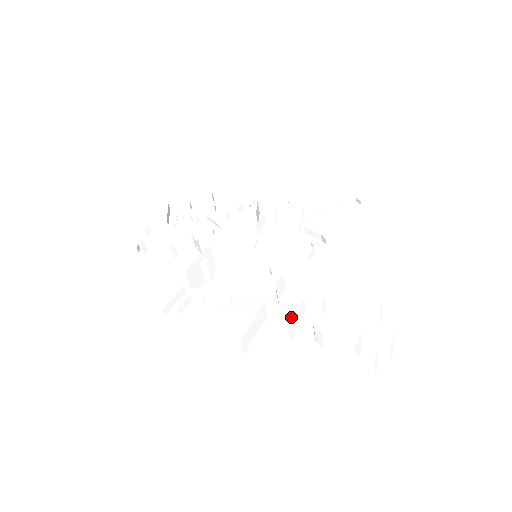
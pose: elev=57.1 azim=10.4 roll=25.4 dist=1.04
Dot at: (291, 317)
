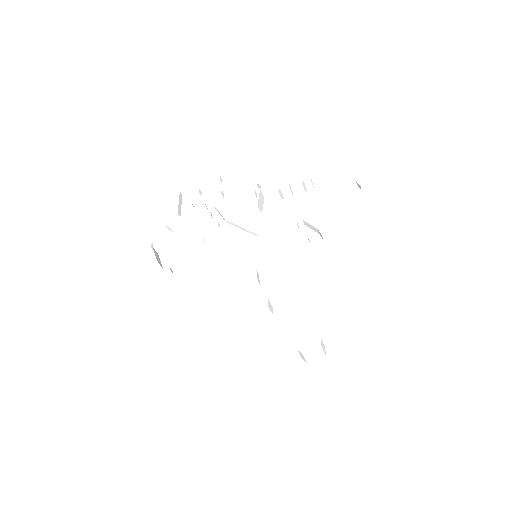
Dot at: (282, 329)
